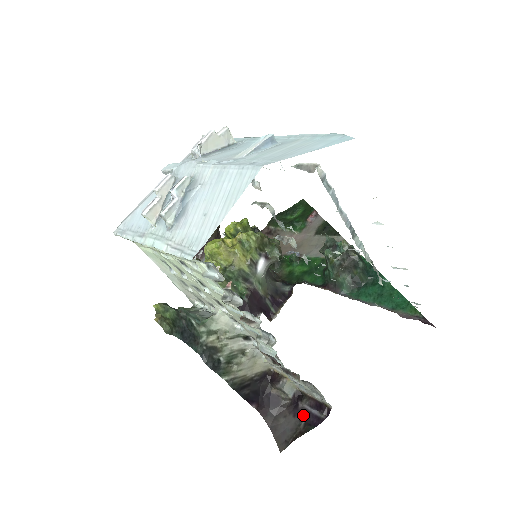
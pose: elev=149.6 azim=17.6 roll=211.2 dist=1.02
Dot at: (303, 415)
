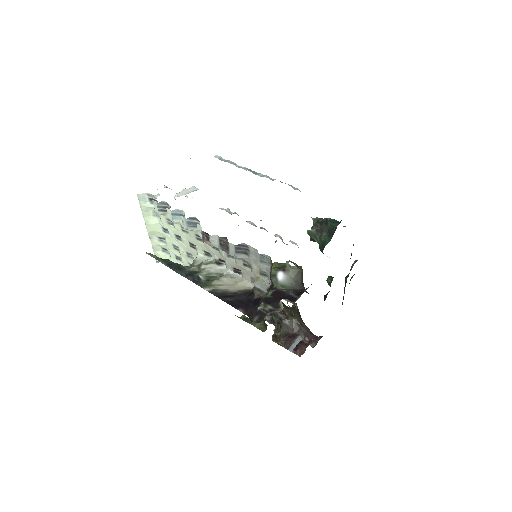
Dot at: occluded
